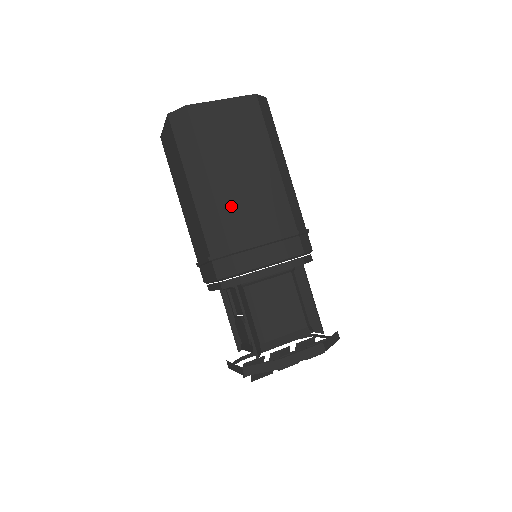
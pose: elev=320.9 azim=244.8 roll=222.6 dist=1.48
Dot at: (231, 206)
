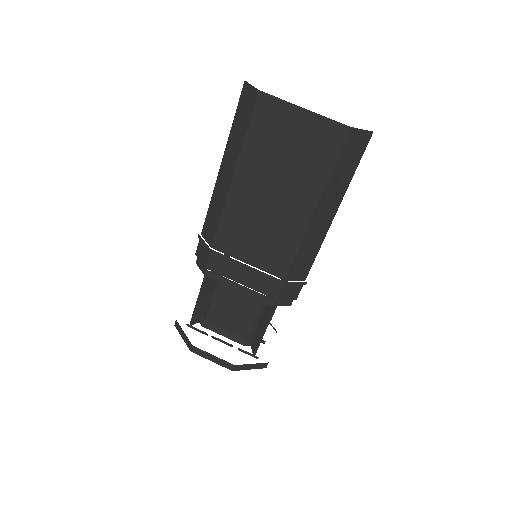
Dot at: (238, 216)
